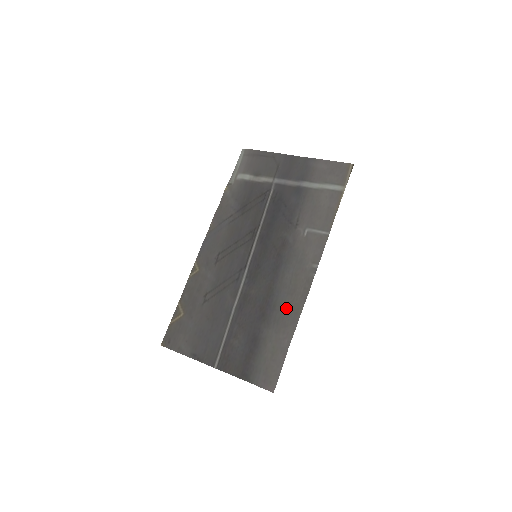
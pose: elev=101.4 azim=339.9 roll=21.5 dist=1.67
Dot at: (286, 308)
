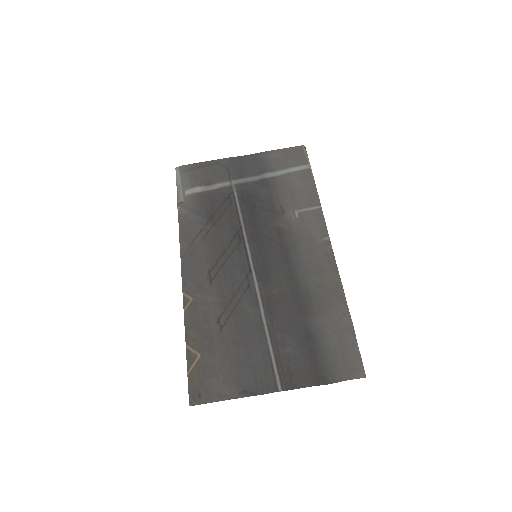
Dot at: (323, 289)
